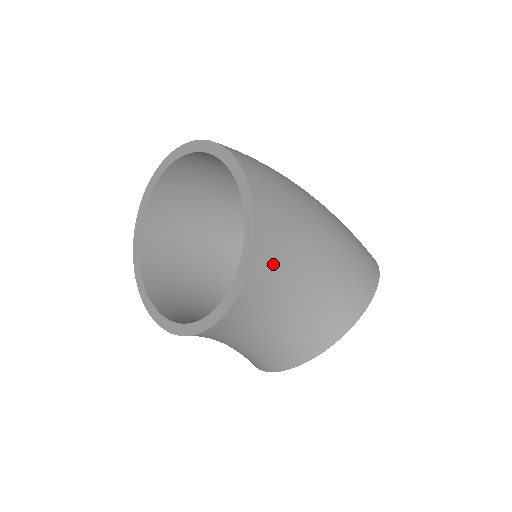
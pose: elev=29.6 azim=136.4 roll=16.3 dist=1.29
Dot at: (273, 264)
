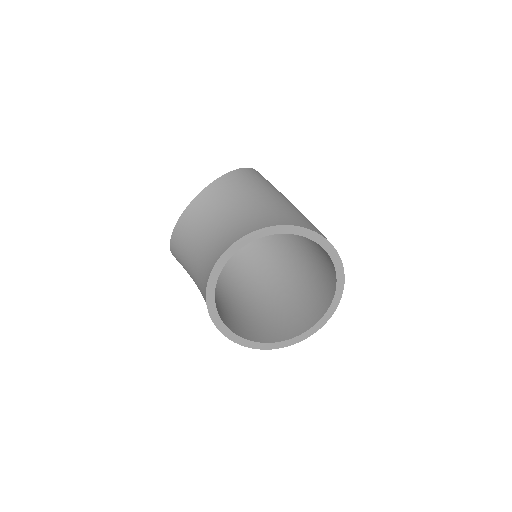
Dot at: (246, 181)
